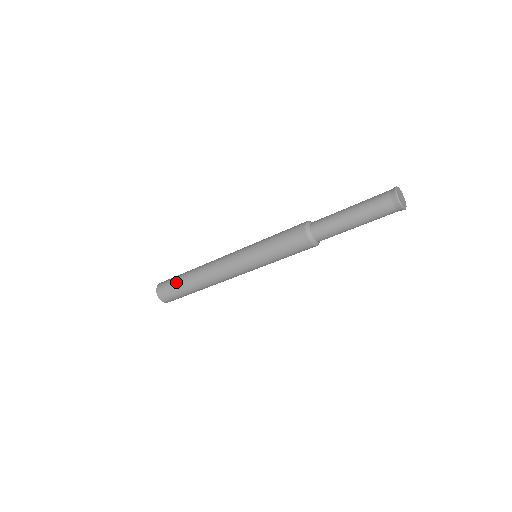
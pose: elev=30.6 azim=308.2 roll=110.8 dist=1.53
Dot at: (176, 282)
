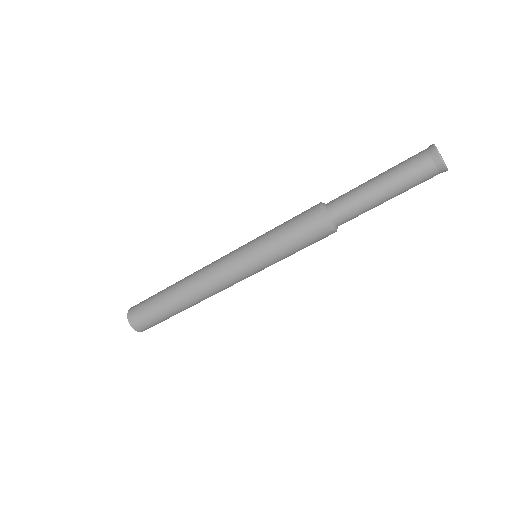
Dot at: (153, 303)
